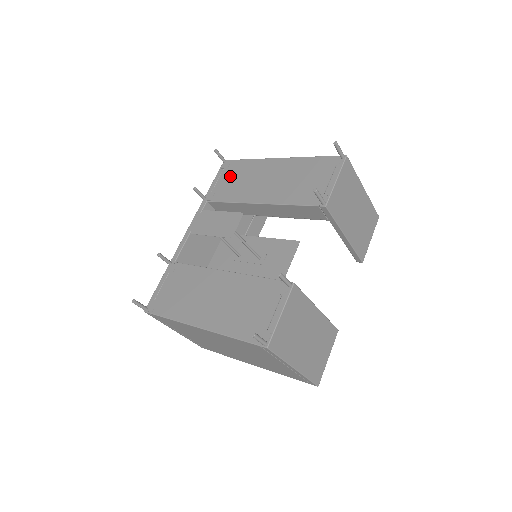
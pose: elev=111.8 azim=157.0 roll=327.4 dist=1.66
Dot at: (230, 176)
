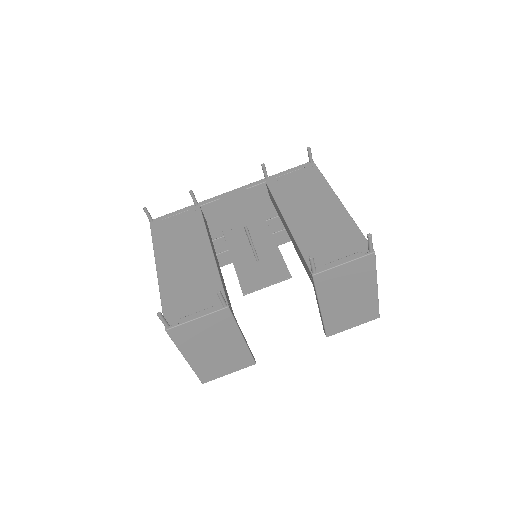
Dot at: (299, 178)
